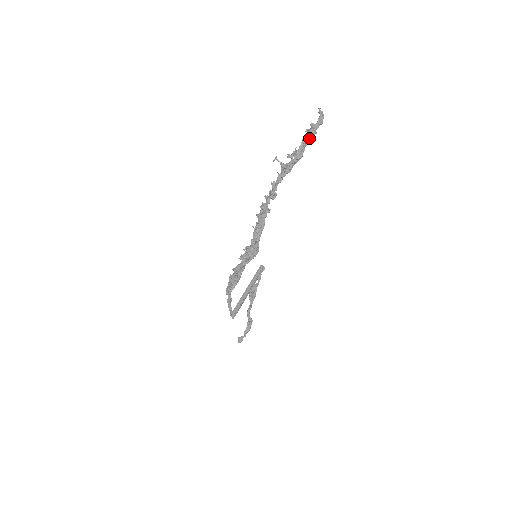
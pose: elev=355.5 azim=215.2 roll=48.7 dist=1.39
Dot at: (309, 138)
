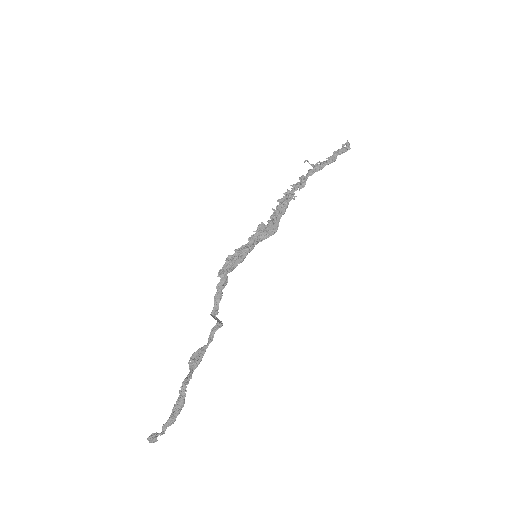
Dot at: (341, 151)
